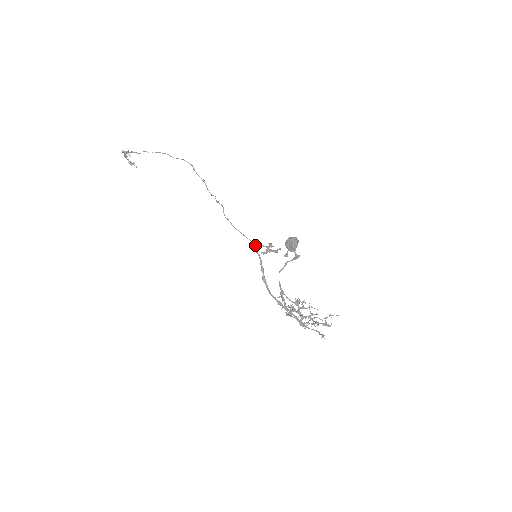
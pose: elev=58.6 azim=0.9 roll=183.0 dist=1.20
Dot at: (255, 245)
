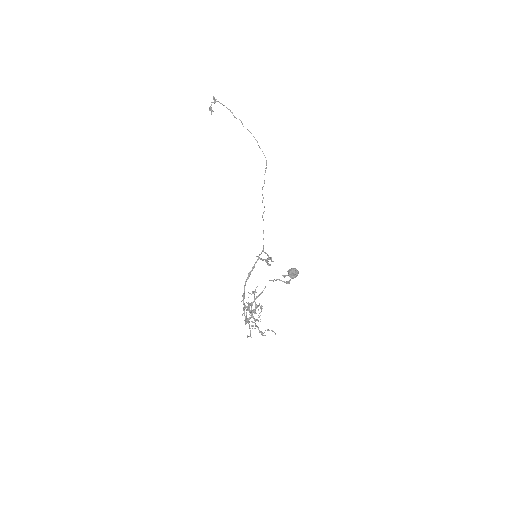
Dot at: occluded
